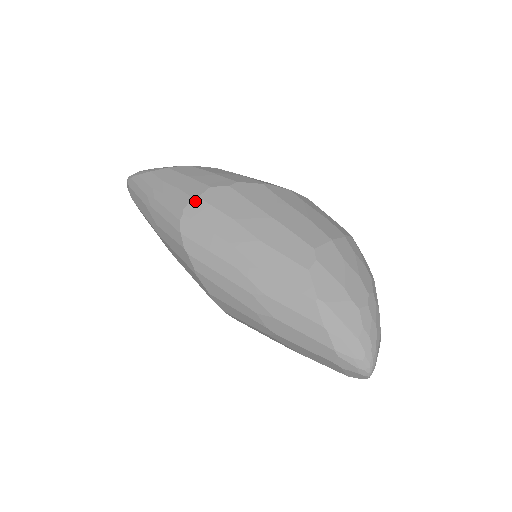
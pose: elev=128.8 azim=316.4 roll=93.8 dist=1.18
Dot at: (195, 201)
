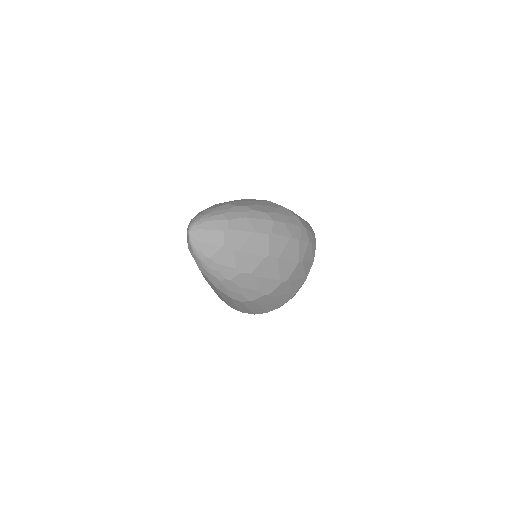
Dot at: occluded
